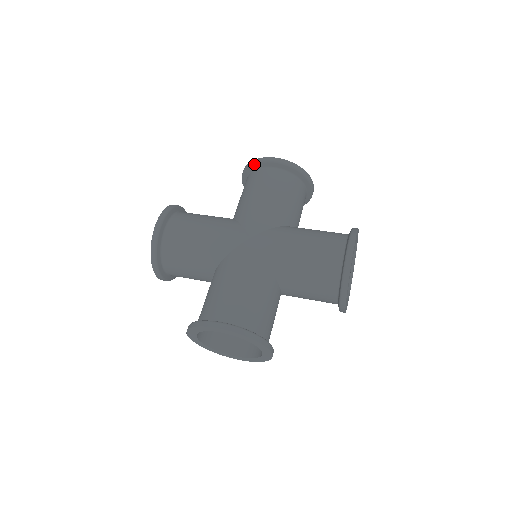
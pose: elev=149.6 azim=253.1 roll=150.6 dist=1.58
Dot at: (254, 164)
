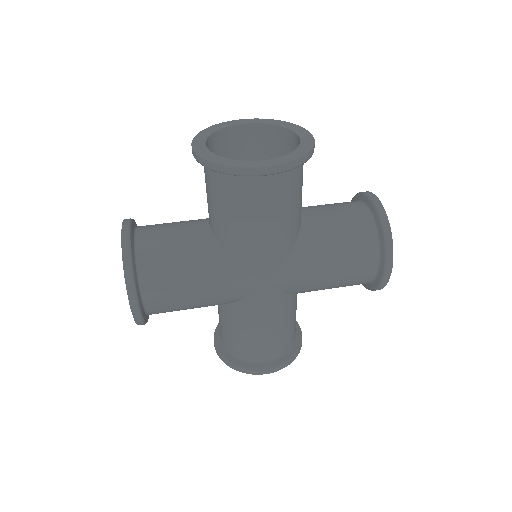
Dot at: occluded
